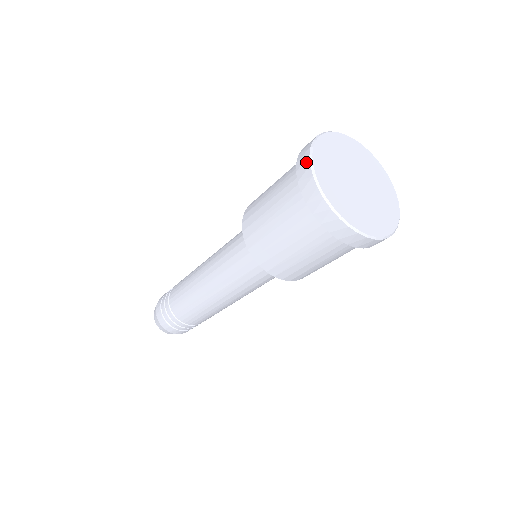
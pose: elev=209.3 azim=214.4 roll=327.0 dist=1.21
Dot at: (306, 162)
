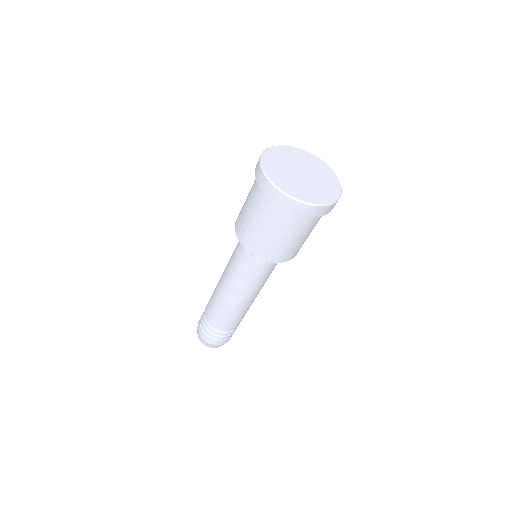
Dot at: (267, 183)
